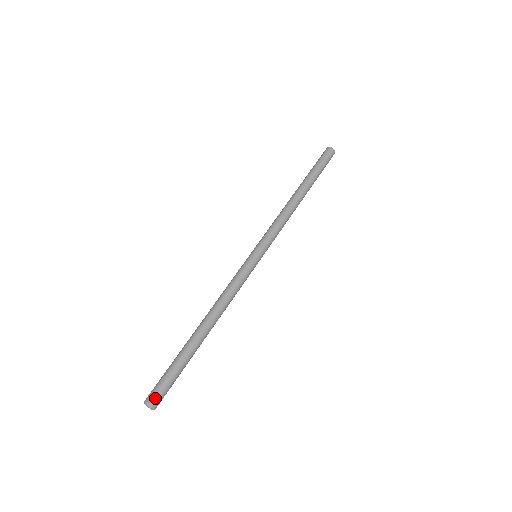
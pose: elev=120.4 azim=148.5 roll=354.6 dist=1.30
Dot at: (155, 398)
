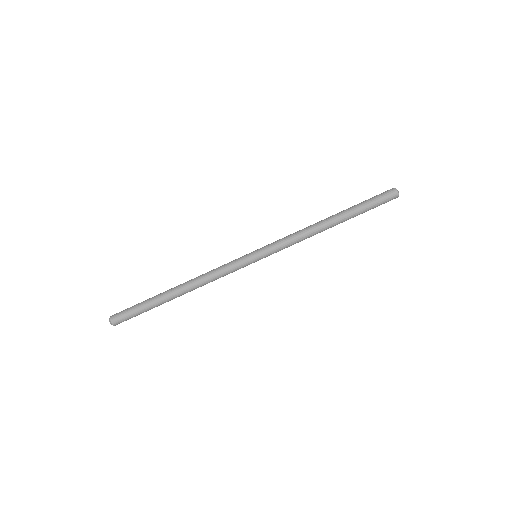
Dot at: (117, 321)
